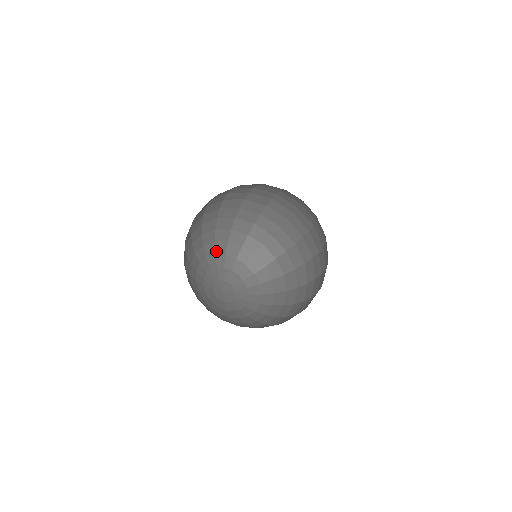
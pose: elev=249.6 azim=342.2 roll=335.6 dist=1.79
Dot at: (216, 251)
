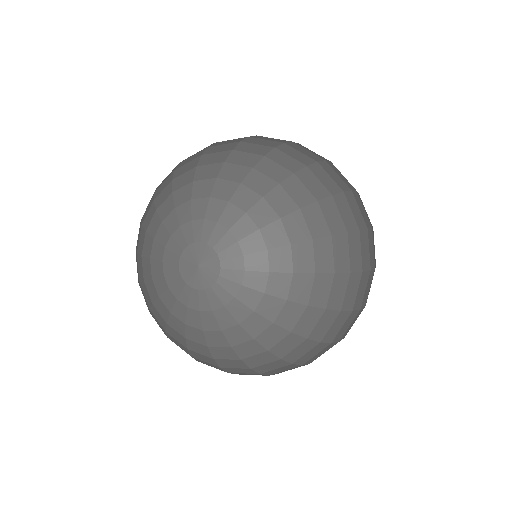
Dot at: (213, 192)
